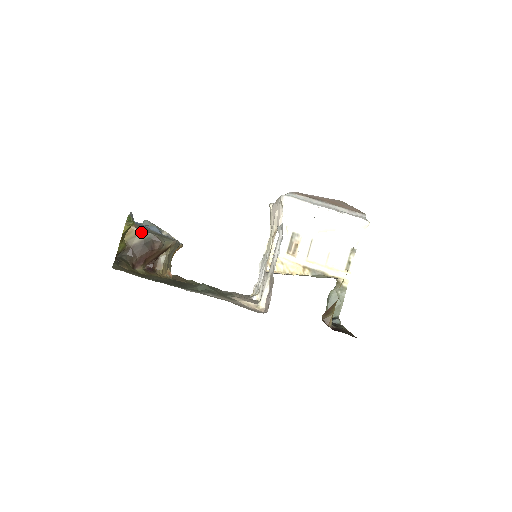
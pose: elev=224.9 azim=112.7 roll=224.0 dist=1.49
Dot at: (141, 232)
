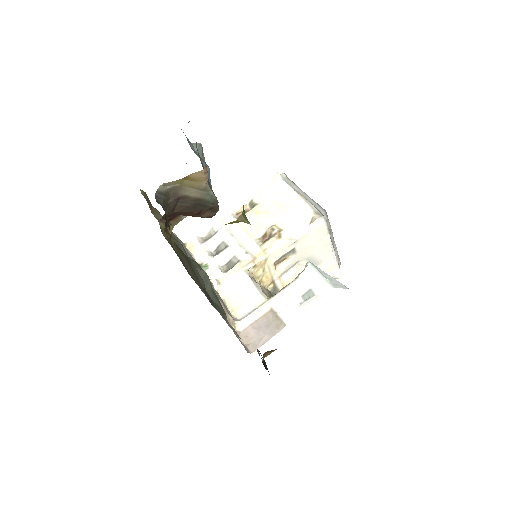
Dot at: (208, 188)
